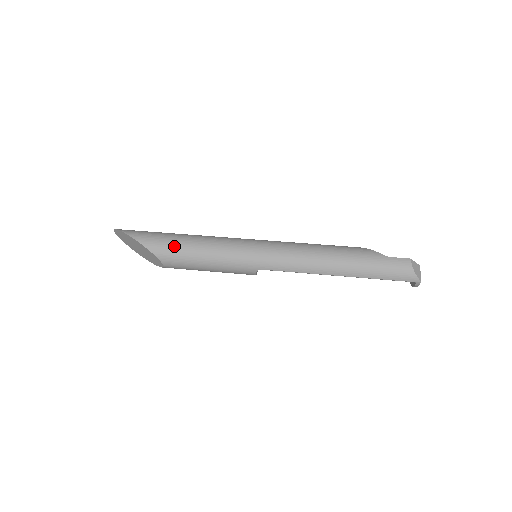
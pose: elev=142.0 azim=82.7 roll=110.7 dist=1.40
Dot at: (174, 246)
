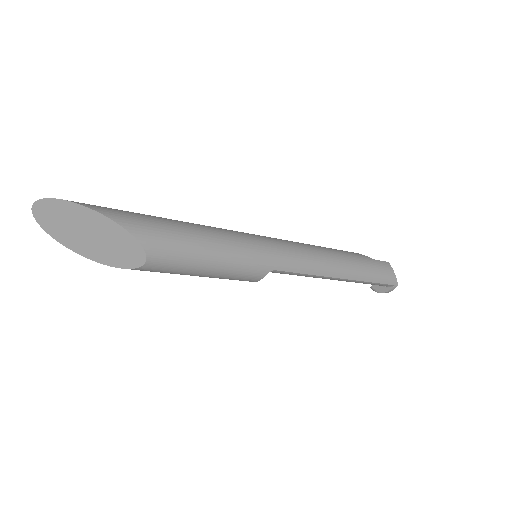
Dot at: (169, 230)
